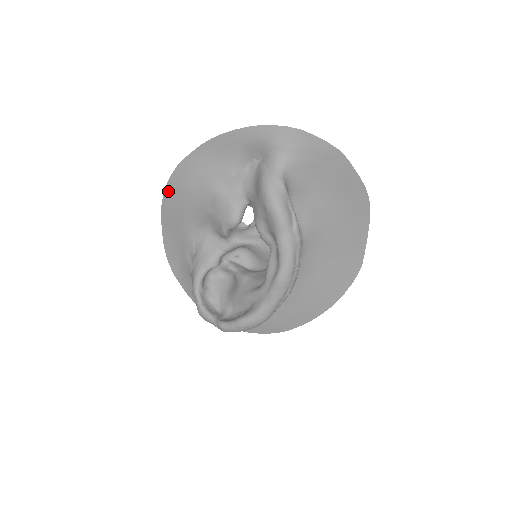
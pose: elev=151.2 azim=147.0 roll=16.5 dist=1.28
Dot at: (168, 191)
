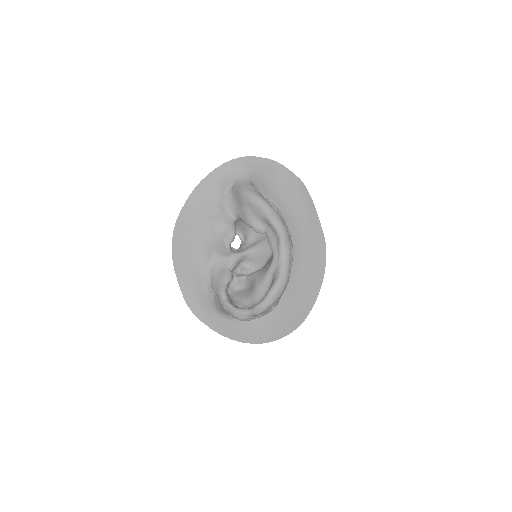
Dot at: (175, 243)
